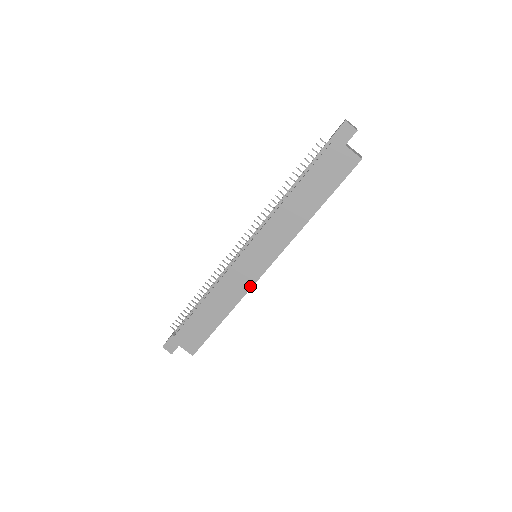
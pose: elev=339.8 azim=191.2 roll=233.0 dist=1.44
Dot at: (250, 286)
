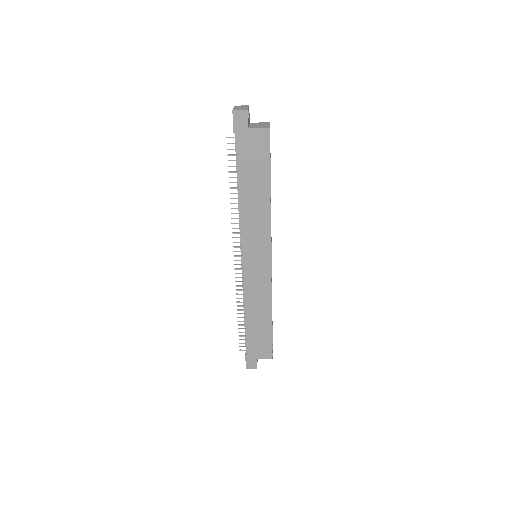
Dot at: (269, 281)
